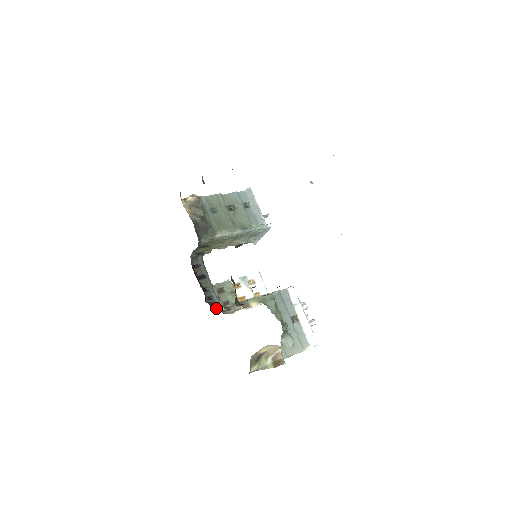
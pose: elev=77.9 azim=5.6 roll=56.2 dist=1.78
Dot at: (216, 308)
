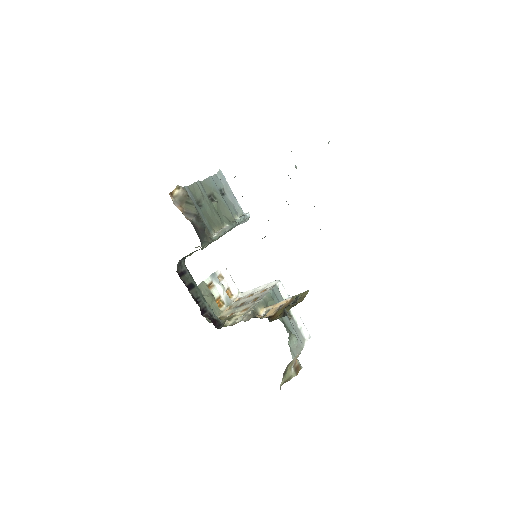
Dot at: (214, 321)
